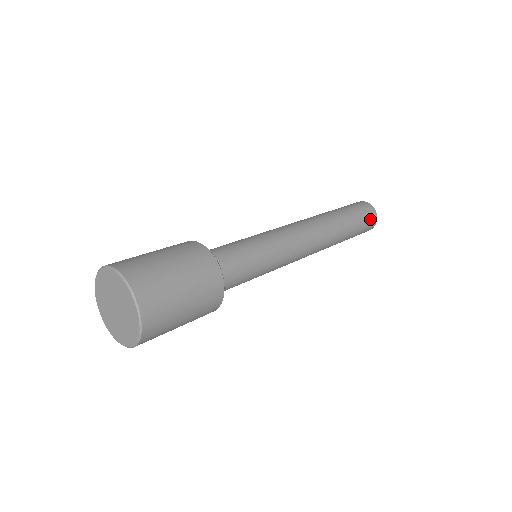
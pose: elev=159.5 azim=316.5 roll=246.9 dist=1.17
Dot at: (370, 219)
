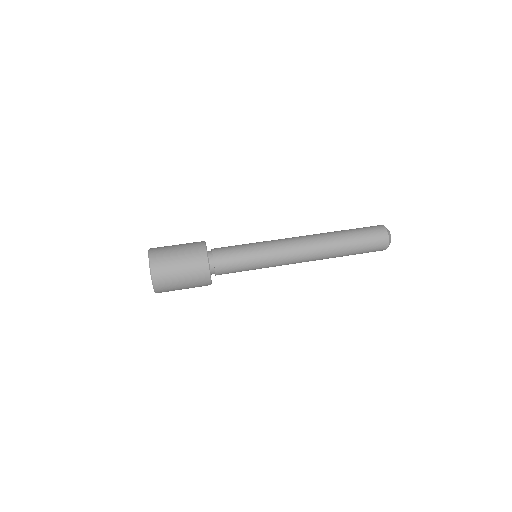
Dot at: (374, 251)
